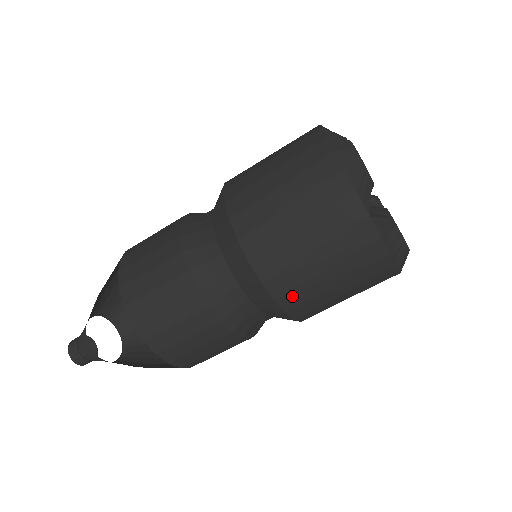
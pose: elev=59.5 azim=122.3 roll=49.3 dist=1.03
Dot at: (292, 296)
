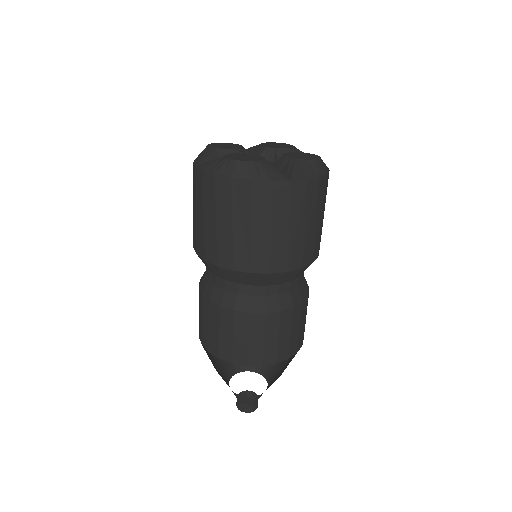
Dot at: (209, 250)
